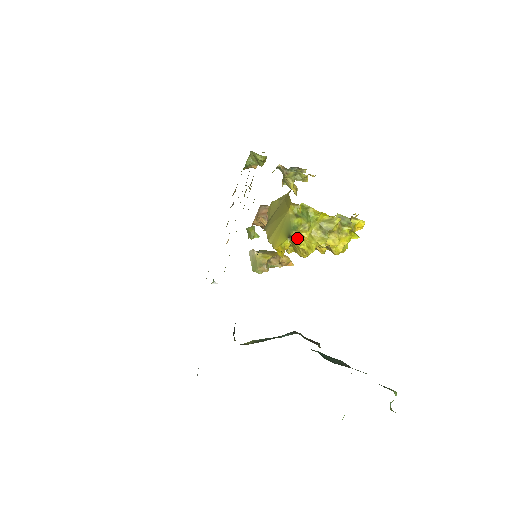
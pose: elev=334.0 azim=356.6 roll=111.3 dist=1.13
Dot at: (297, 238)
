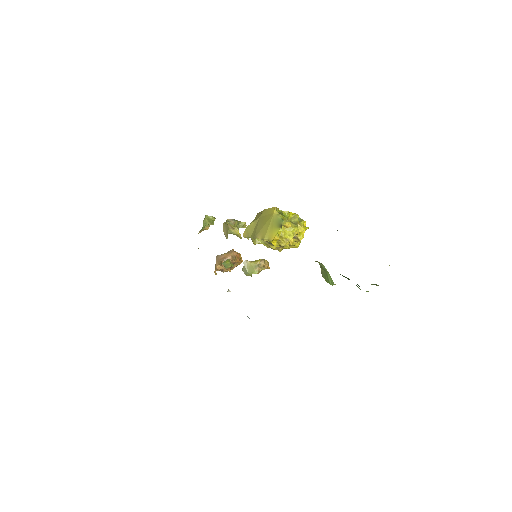
Dot at: (281, 231)
